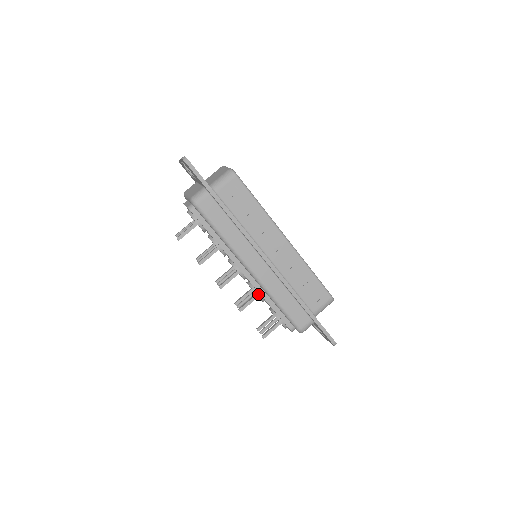
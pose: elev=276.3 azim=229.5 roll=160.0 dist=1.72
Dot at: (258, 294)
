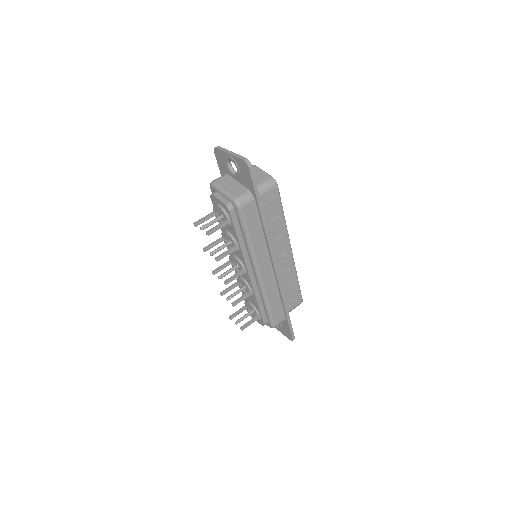
Dot at: (252, 292)
